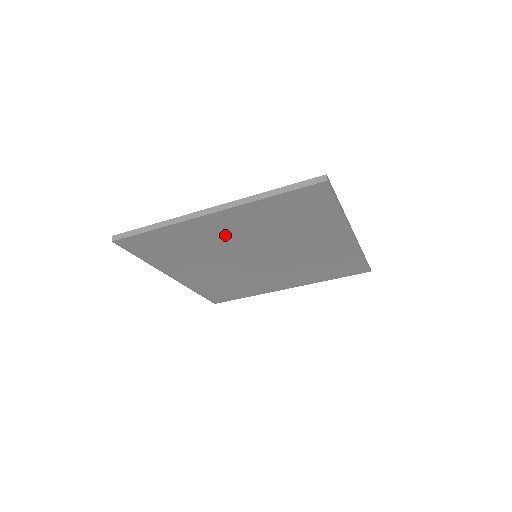
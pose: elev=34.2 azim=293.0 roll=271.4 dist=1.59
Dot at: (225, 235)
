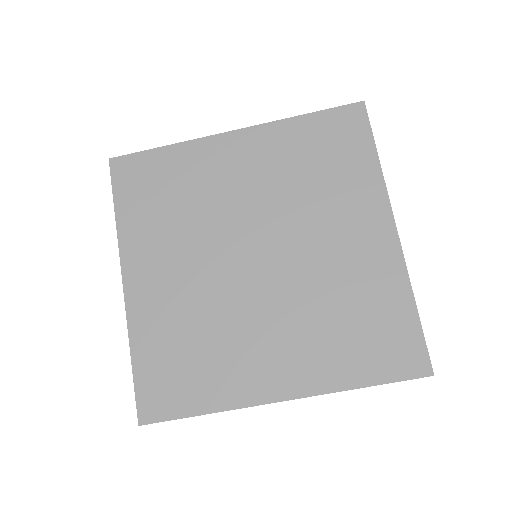
Dot at: (234, 181)
